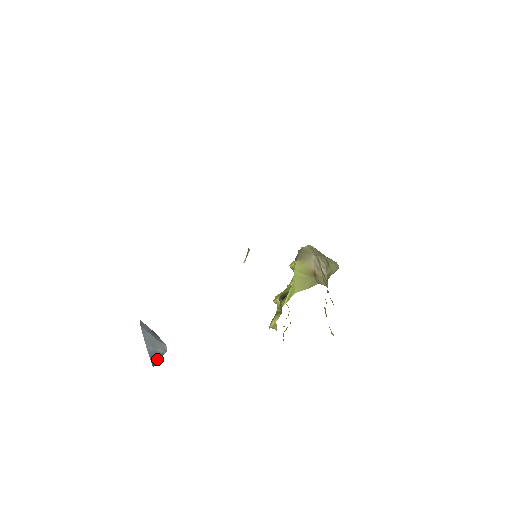
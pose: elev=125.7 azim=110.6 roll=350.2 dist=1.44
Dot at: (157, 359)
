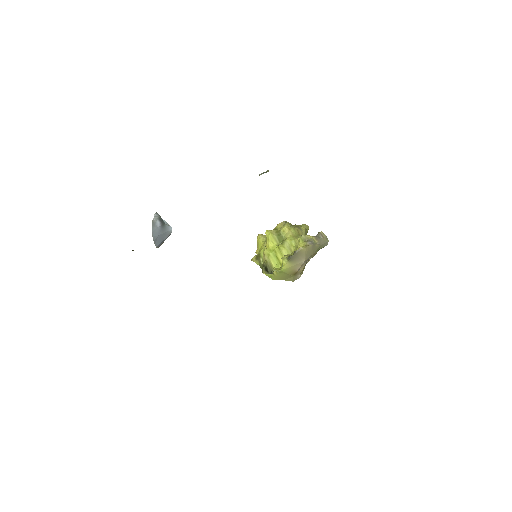
Dot at: (163, 242)
